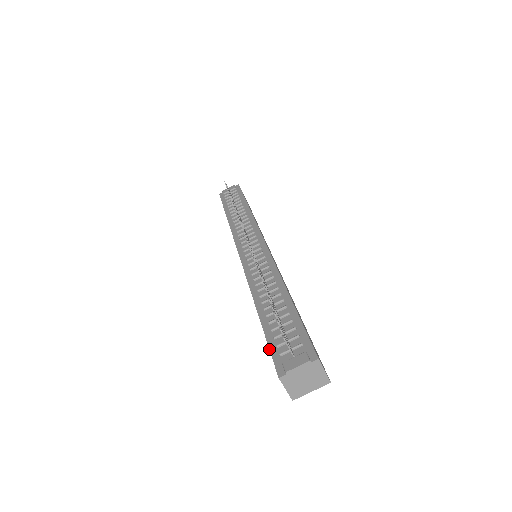
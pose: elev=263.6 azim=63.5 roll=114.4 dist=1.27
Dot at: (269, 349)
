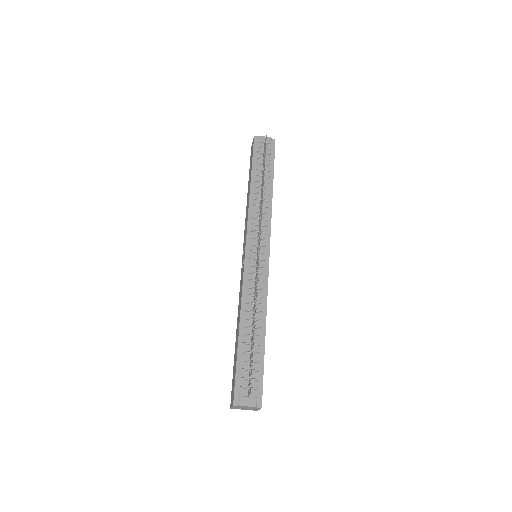
Dot at: (235, 376)
